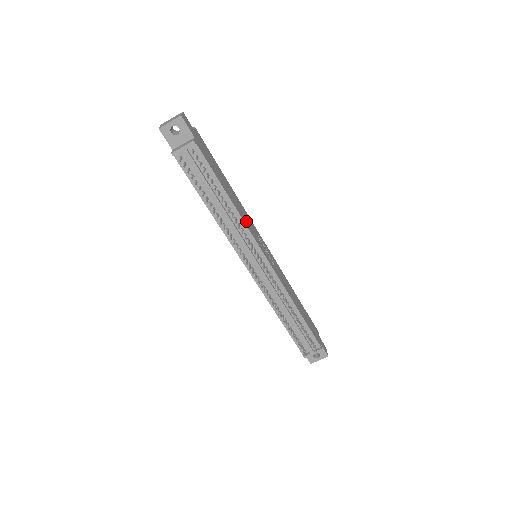
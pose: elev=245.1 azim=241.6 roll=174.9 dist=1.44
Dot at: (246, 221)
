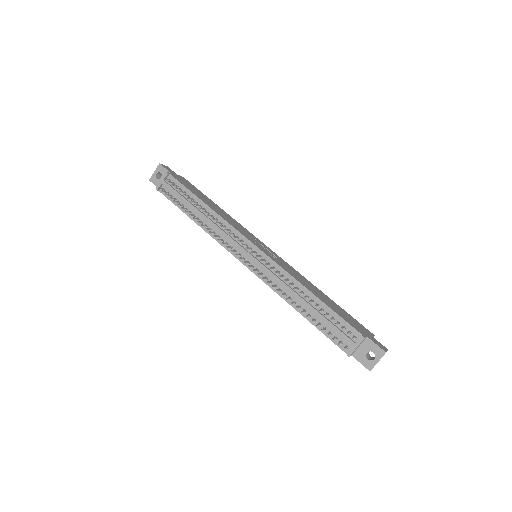
Dot at: (231, 223)
